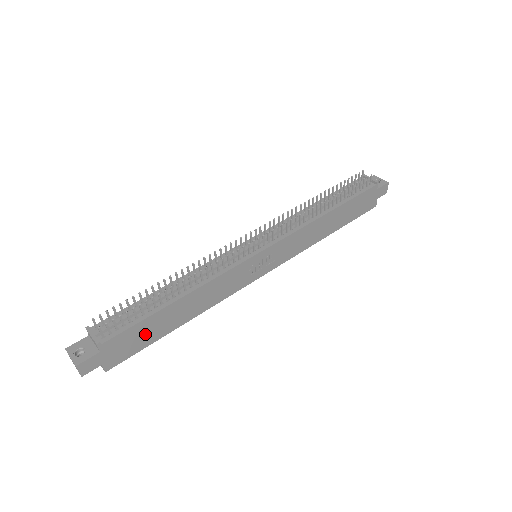
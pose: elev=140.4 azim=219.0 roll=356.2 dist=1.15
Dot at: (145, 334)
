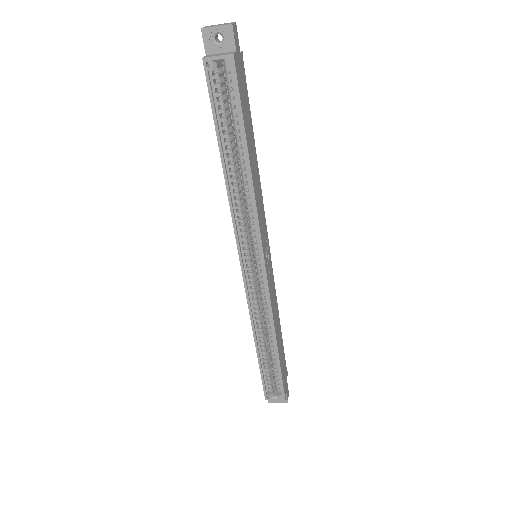
Dot at: (246, 110)
